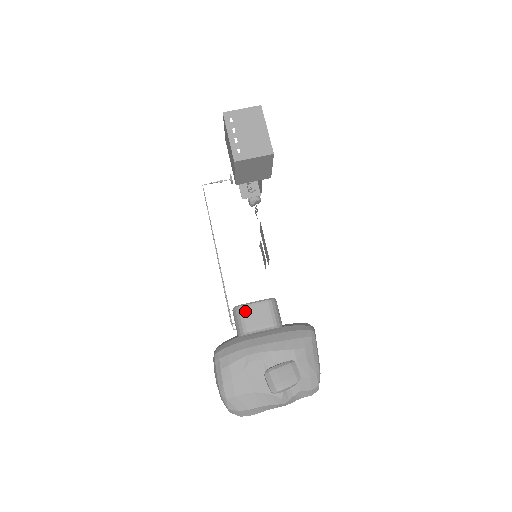
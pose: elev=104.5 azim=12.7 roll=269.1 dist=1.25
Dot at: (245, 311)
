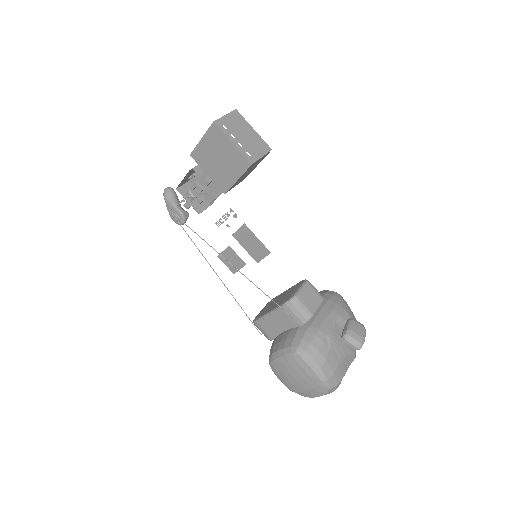
Dot at: (301, 299)
